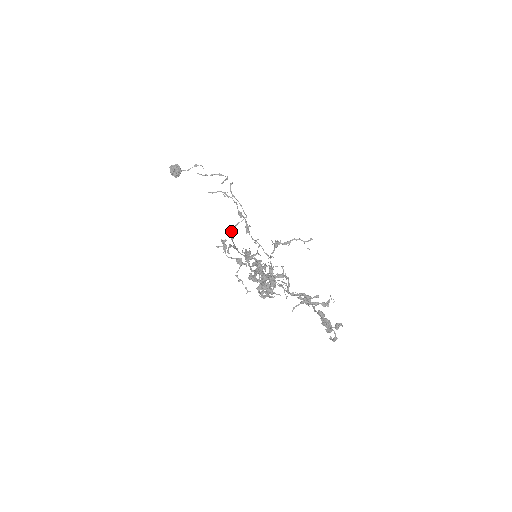
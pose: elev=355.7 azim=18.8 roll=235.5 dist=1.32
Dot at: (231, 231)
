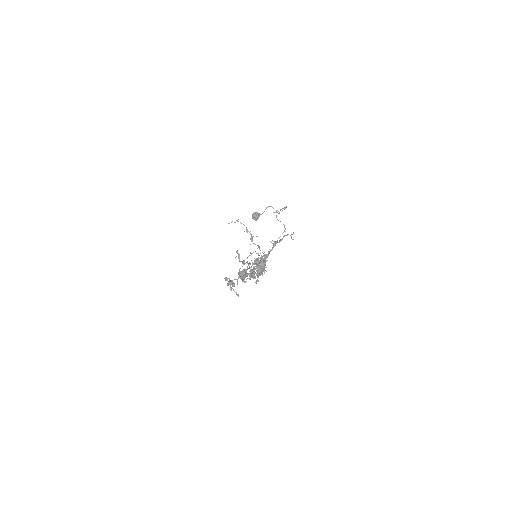
Dot at: occluded
